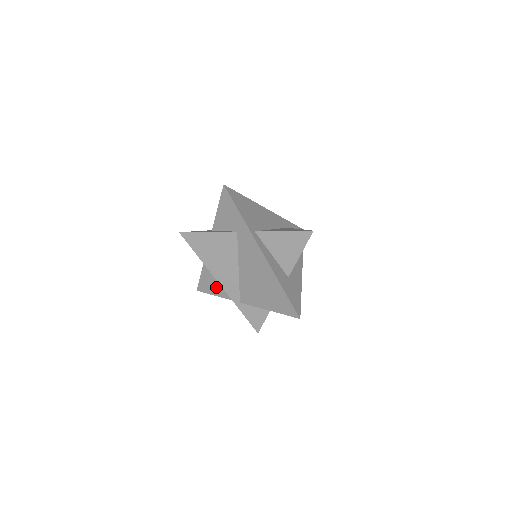
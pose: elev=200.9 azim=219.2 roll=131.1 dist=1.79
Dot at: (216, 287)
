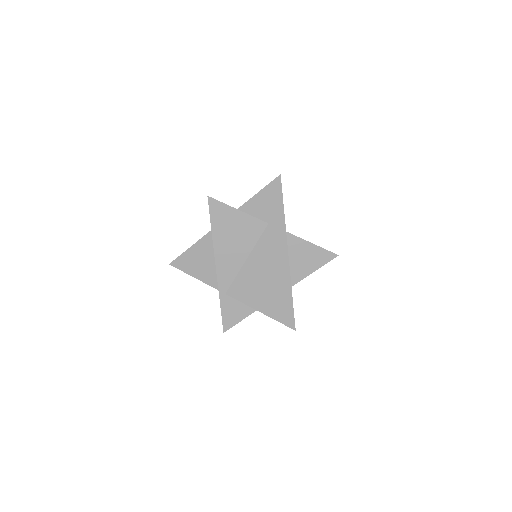
Dot at: (201, 269)
